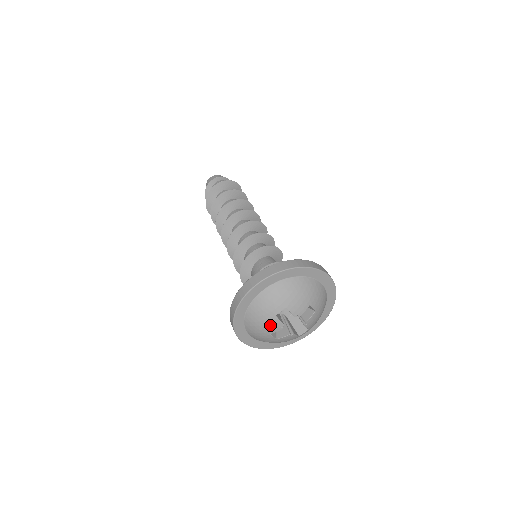
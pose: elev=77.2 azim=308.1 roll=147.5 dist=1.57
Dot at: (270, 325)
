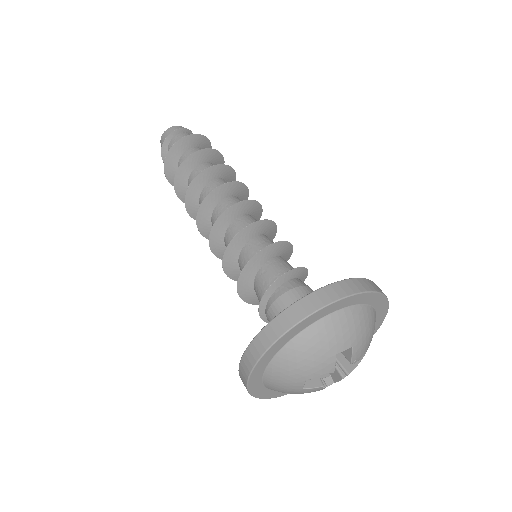
Dot at: (307, 392)
